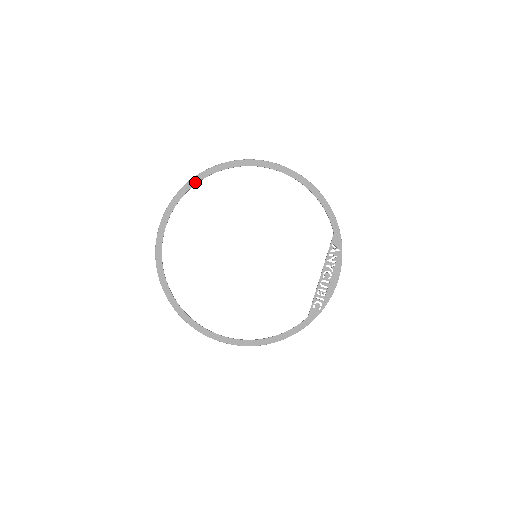
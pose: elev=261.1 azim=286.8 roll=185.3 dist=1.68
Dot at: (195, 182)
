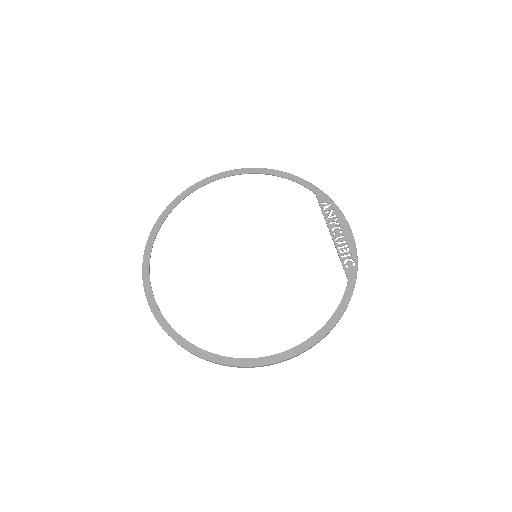
Dot at: (158, 227)
